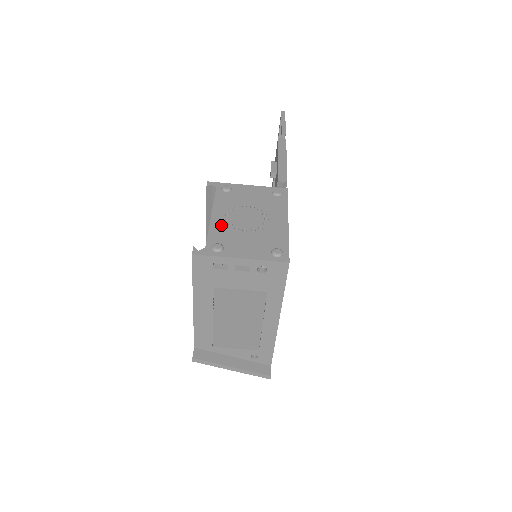
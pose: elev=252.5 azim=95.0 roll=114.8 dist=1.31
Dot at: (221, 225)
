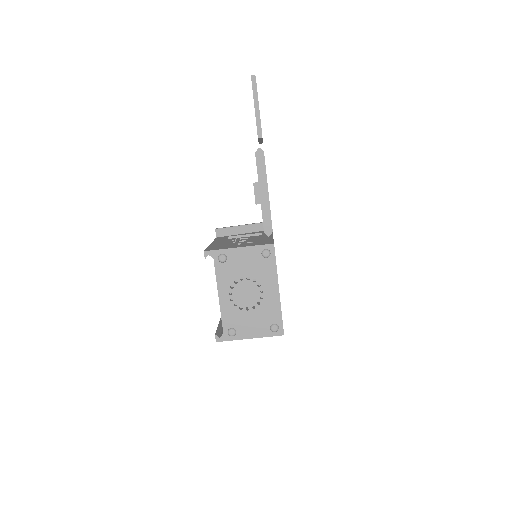
Dot at: (229, 307)
